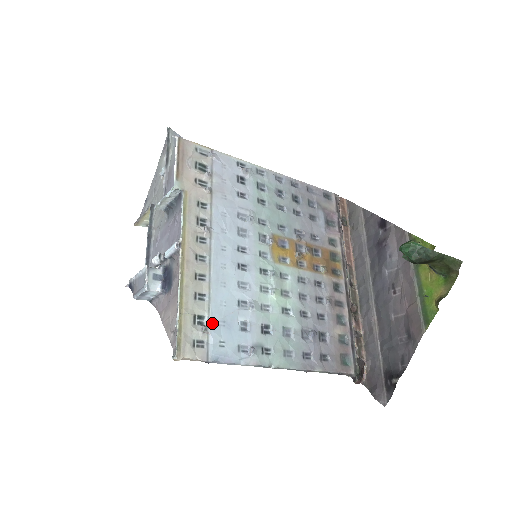
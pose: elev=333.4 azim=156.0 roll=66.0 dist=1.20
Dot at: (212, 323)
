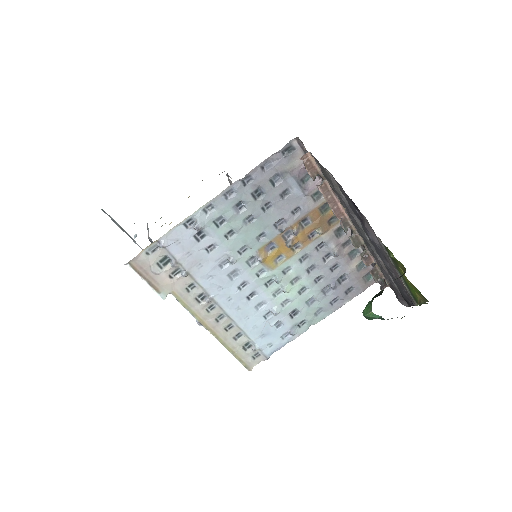
Dot at: (256, 342)
